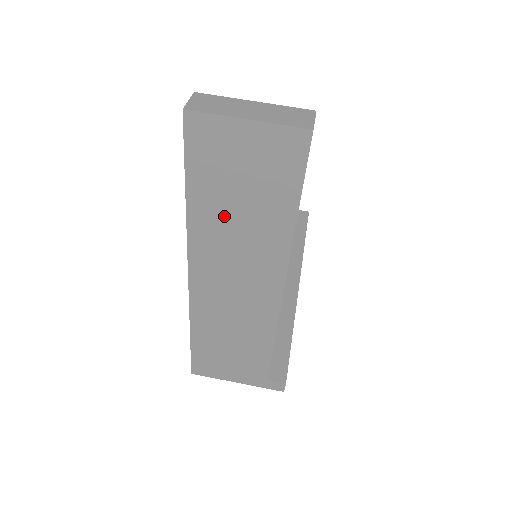
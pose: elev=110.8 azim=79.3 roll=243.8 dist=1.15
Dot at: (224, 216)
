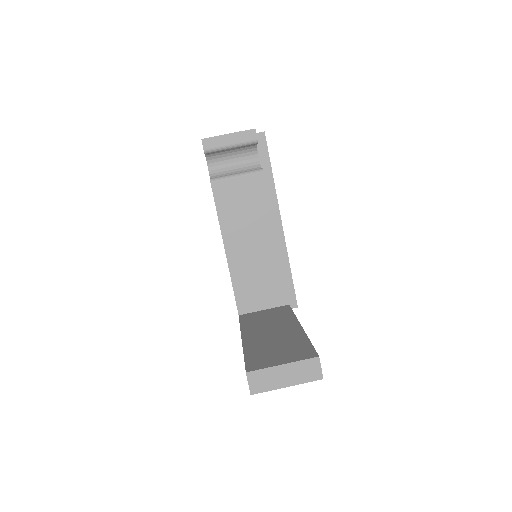
Dot at: occluded
